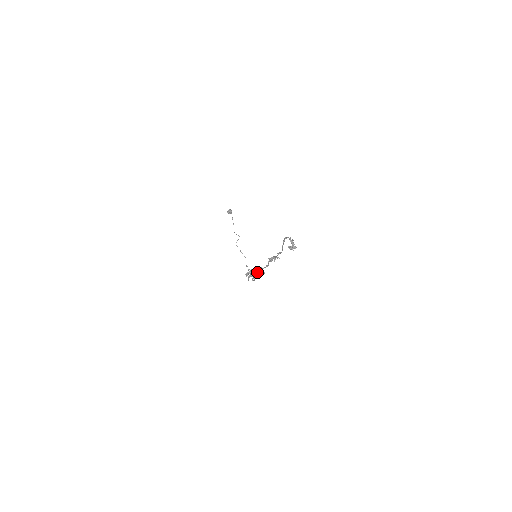
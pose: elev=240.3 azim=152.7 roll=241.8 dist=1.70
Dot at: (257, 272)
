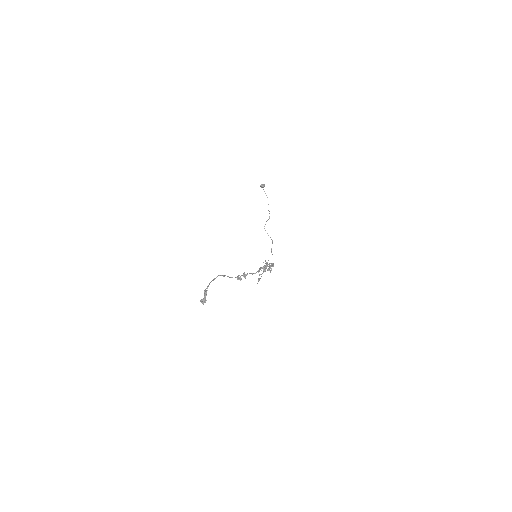
Dot at: occluded
